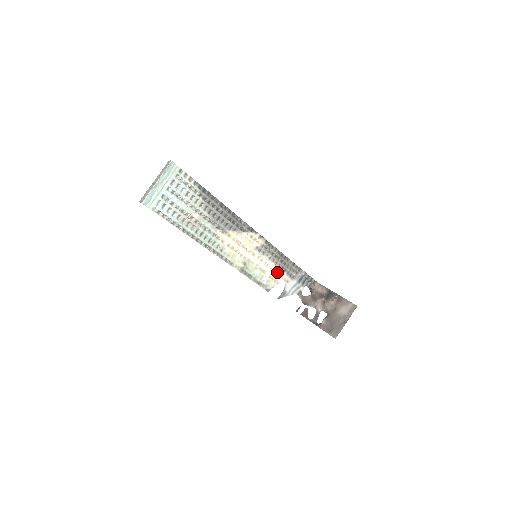
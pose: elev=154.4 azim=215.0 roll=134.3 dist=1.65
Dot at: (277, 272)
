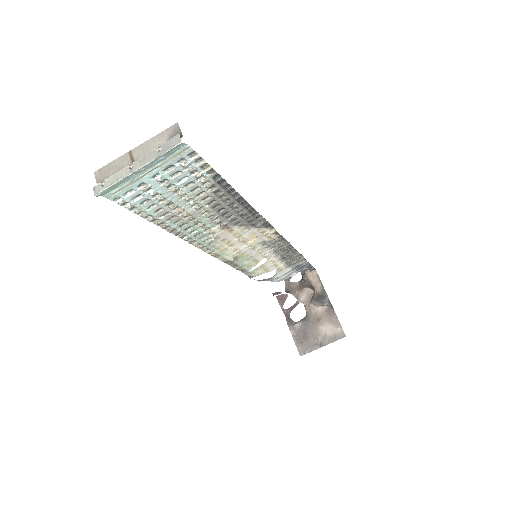
Dot at: (274, 262)
